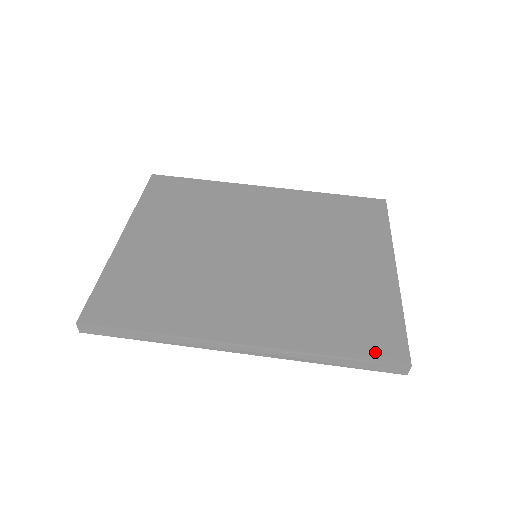
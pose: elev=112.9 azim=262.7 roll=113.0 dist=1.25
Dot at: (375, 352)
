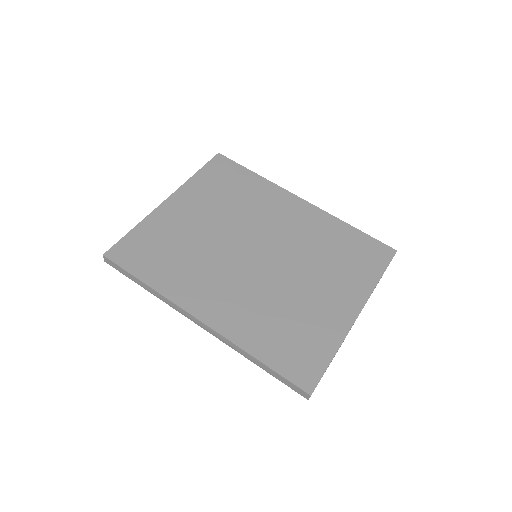
Dot at: (291, 372)
